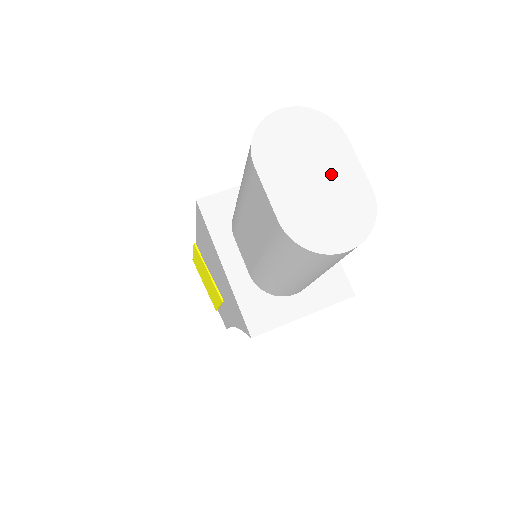
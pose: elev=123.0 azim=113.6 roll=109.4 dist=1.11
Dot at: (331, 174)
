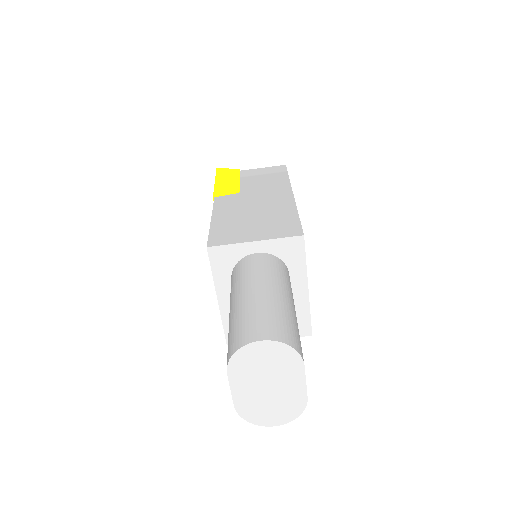
Dot at: (281, 386)
